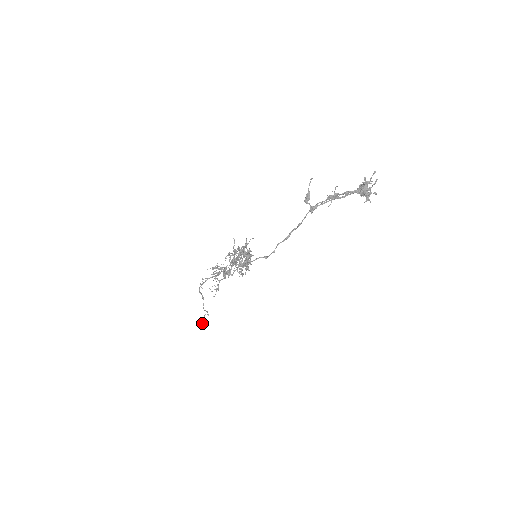
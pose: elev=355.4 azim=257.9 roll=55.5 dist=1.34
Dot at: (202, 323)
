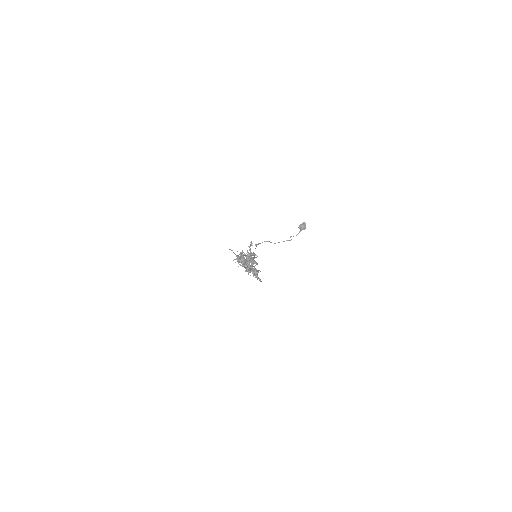
Dot at: (296, 235)
